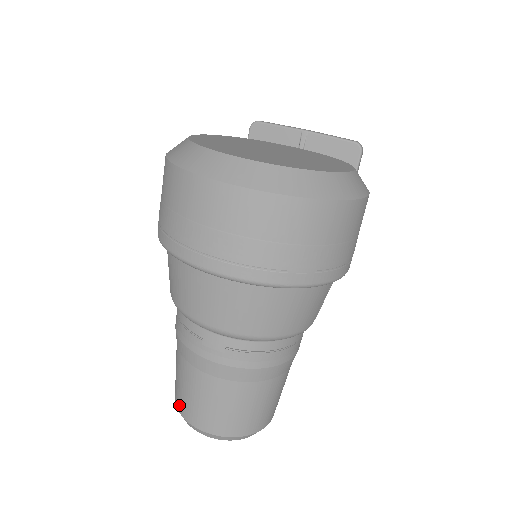
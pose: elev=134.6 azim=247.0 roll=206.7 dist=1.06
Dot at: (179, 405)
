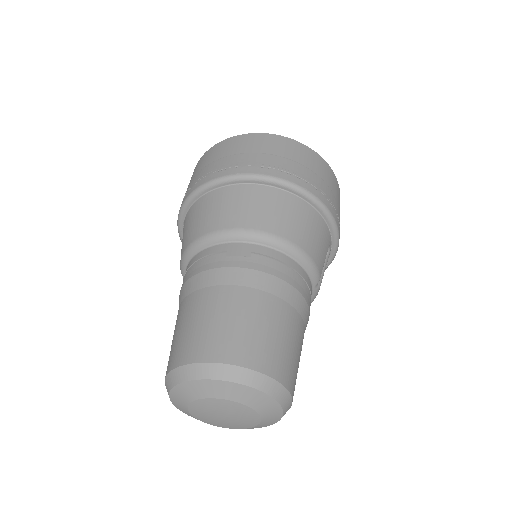
Dot at: (181, 355)
